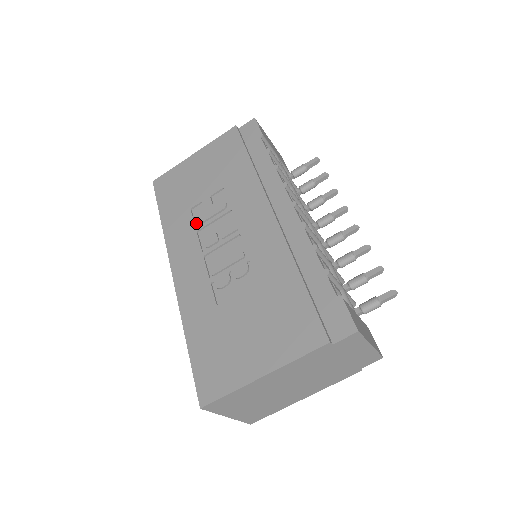
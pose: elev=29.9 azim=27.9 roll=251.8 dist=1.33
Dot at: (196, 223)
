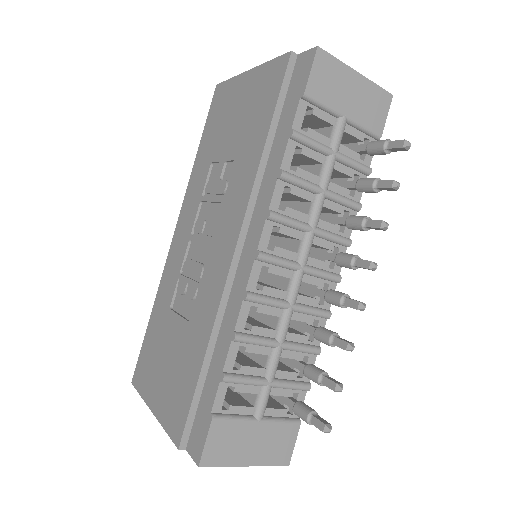
Dot at: (207, 187)
